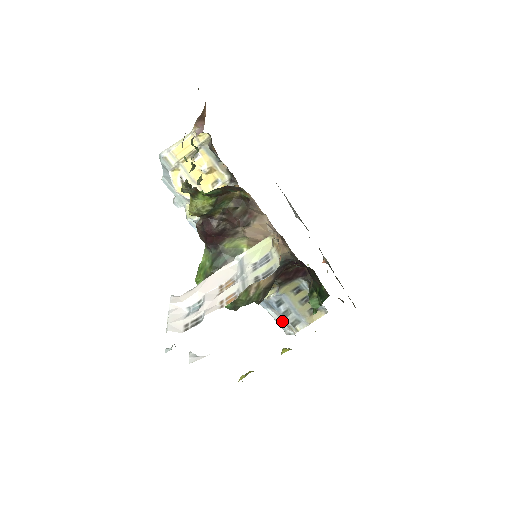
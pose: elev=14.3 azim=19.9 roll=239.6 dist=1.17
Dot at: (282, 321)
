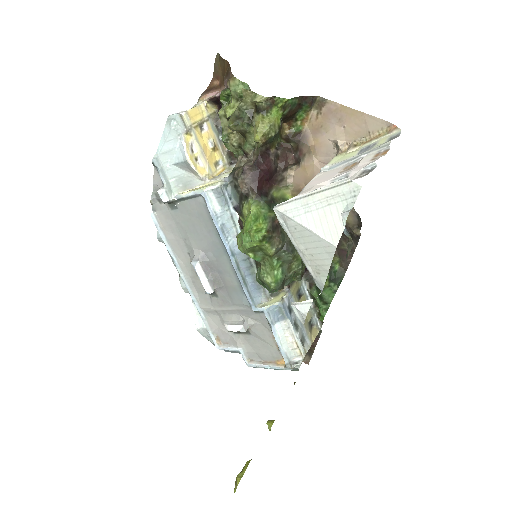
Dot at: (289, 343)
